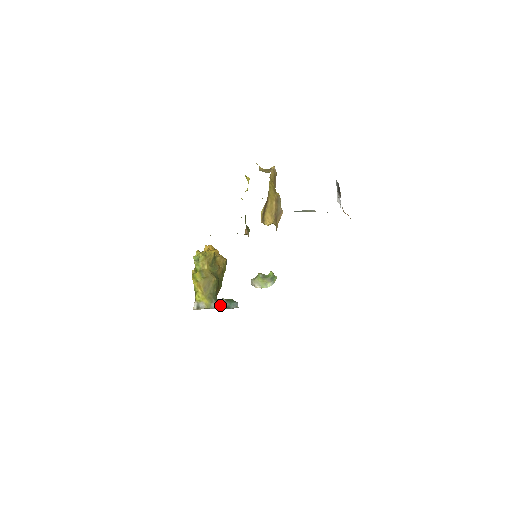
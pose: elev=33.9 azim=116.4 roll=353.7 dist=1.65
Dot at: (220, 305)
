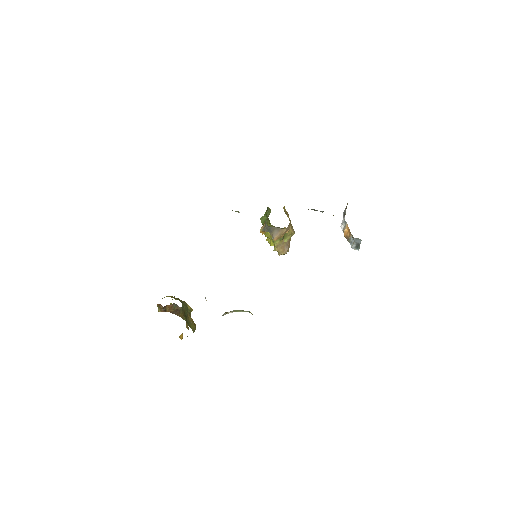
Dot at: occluded
